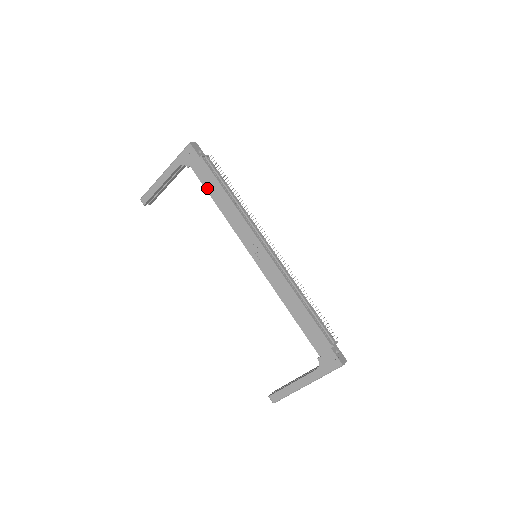
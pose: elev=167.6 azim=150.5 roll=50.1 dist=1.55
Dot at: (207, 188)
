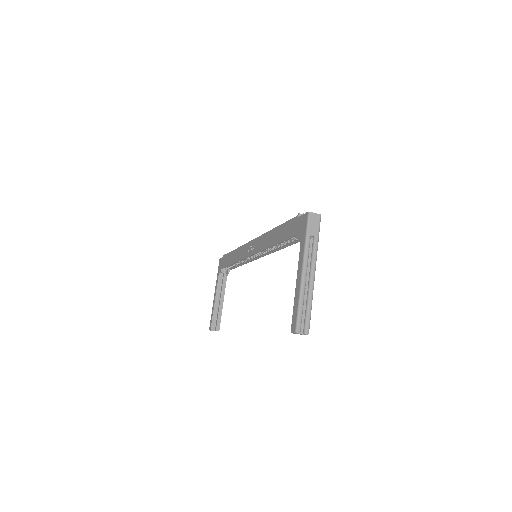
Dot at: (228, 264)
